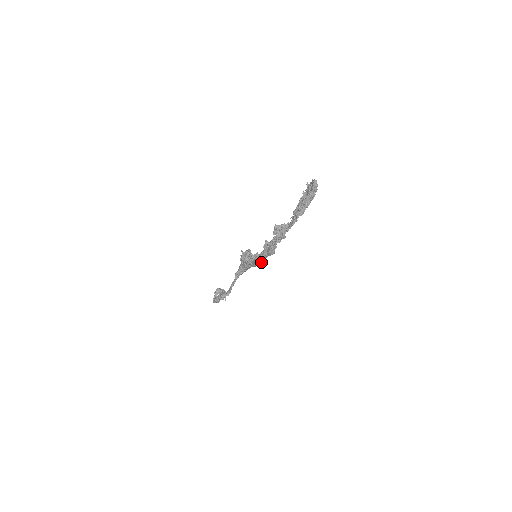
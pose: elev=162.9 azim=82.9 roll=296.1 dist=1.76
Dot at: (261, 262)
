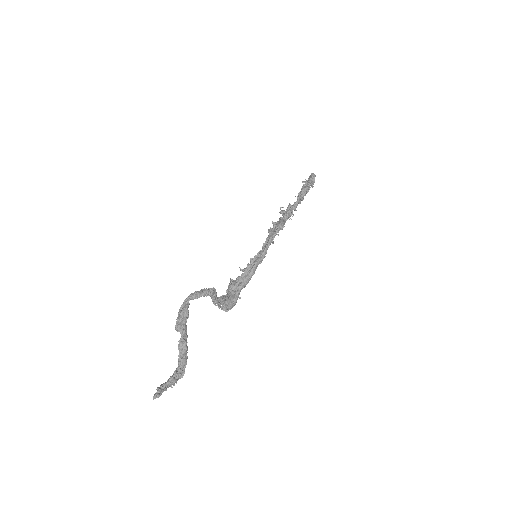
Dot at: (265, 249)
